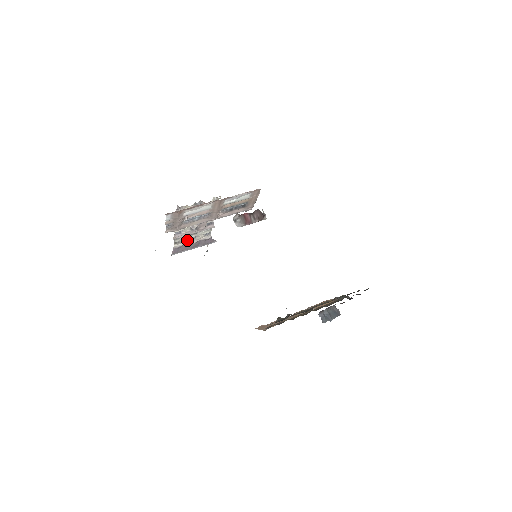
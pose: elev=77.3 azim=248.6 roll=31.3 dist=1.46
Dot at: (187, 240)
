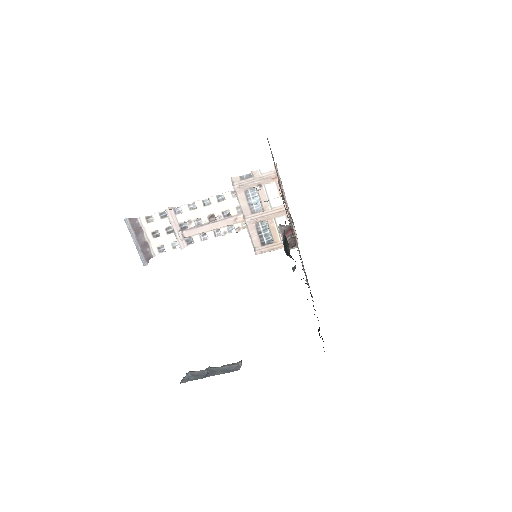
Dot at: (151, 229)
